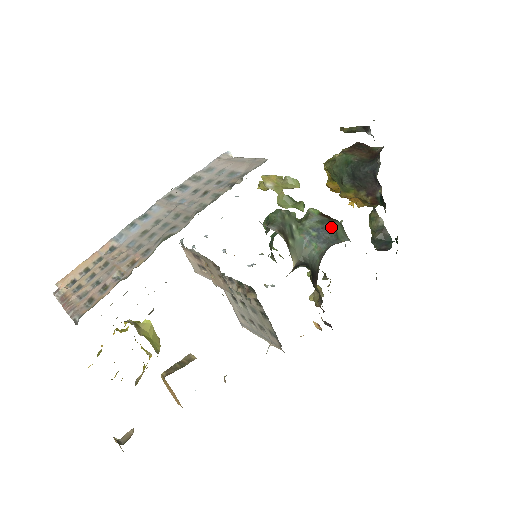
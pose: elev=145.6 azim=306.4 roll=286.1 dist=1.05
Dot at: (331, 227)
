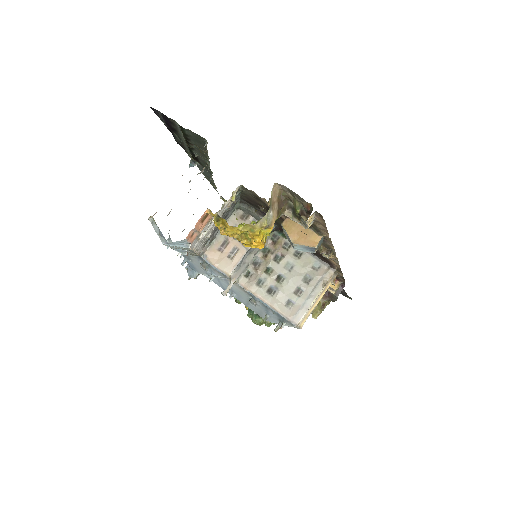
Dot at: occluded
